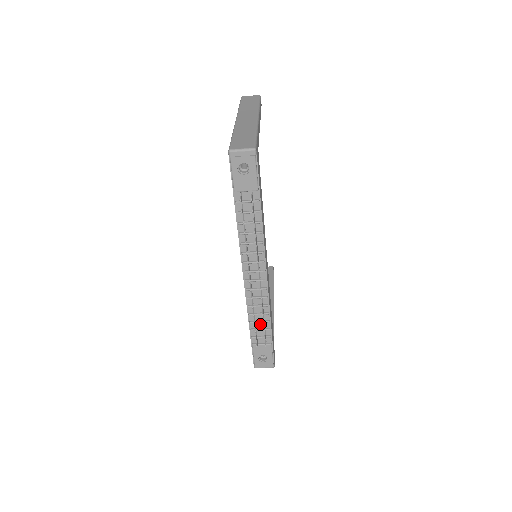
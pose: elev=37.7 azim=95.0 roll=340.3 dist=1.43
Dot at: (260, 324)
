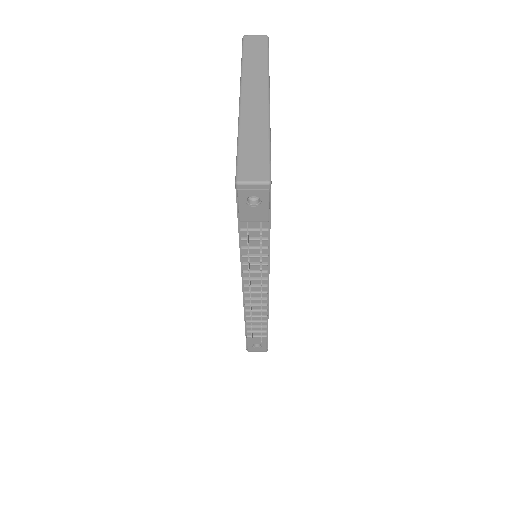
Dot at: (257, 322)
